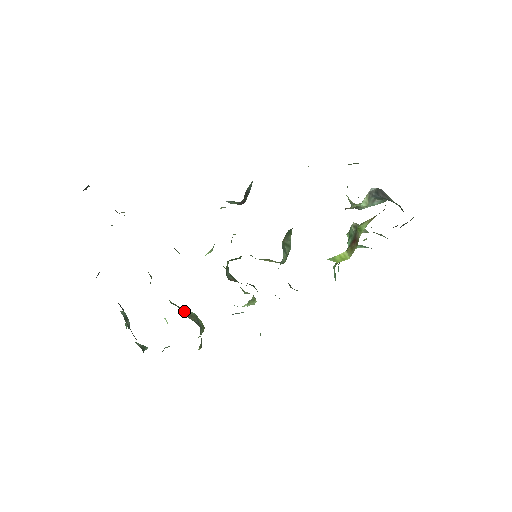
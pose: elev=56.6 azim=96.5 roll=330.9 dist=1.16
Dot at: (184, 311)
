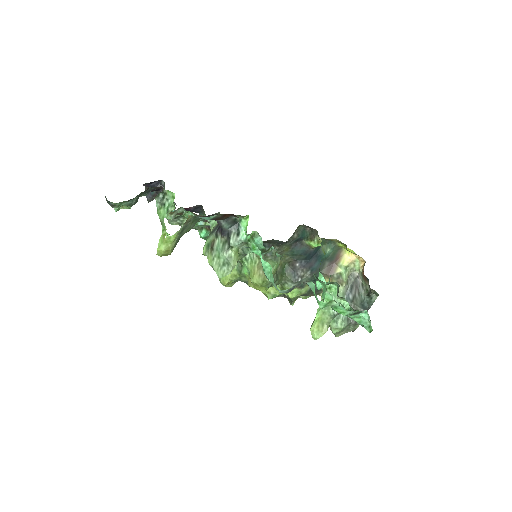
Dot at: occluded
